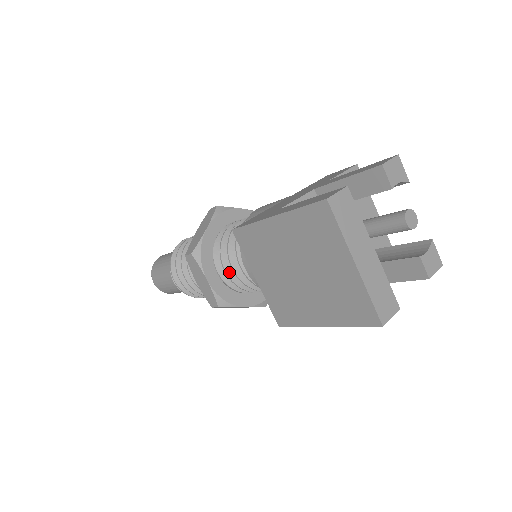
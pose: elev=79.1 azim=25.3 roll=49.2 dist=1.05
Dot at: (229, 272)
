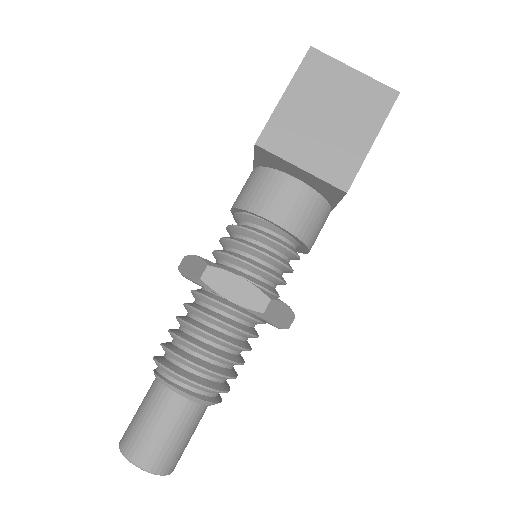
Dot at: (252, 263)
